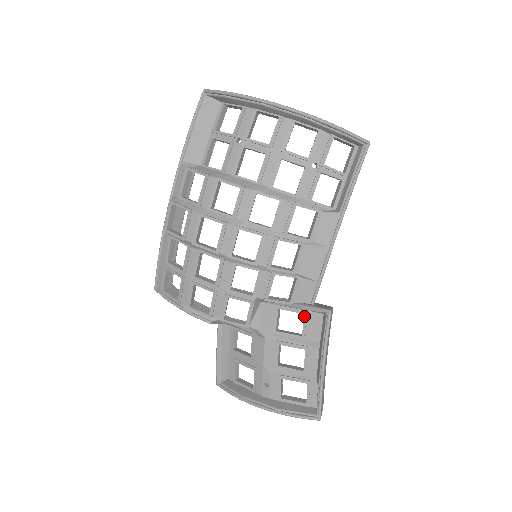
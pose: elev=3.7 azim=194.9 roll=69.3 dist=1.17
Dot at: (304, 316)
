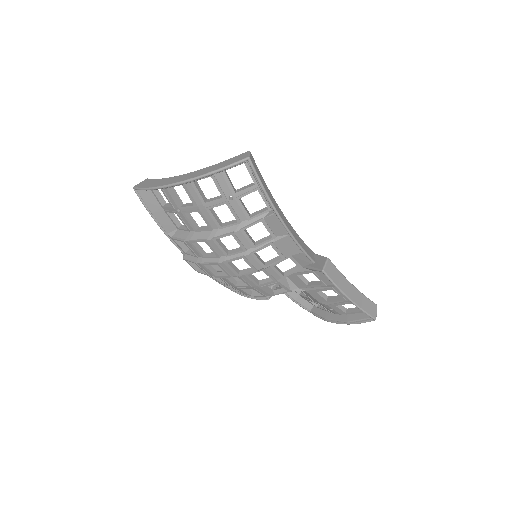
Dot at: (314, 274)
